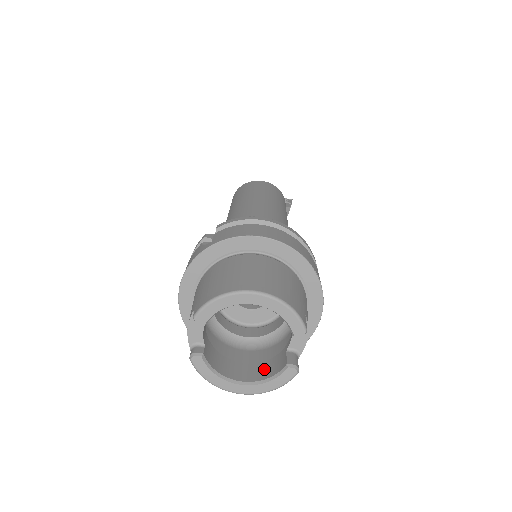
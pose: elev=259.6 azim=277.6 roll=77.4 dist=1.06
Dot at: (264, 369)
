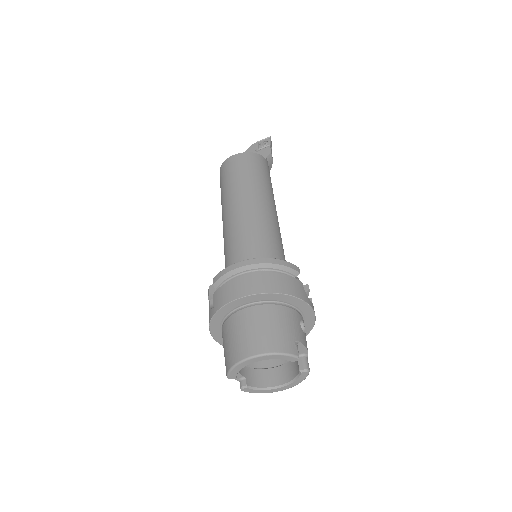
Dot at: (290, 370)
